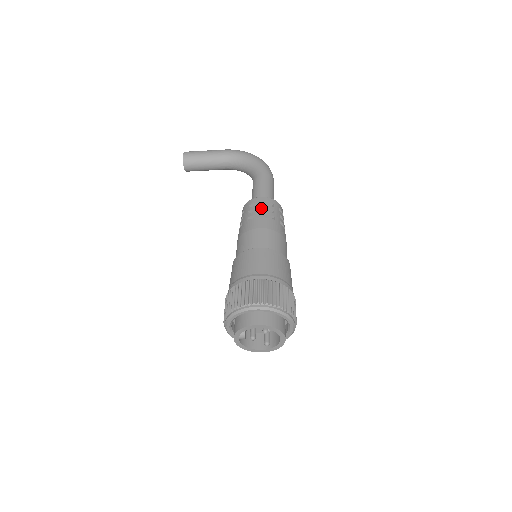
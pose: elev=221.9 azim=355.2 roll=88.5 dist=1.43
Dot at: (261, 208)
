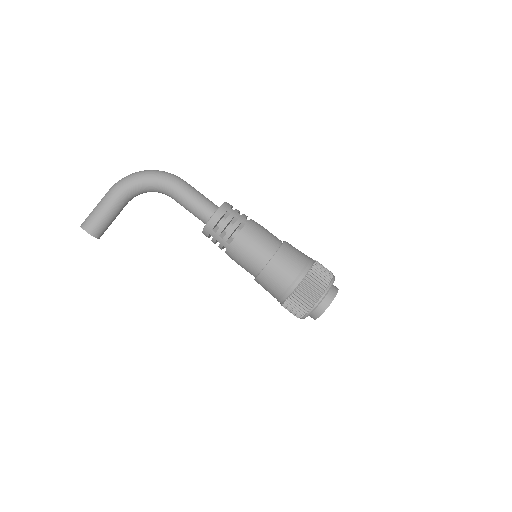
Dot at: occluded
